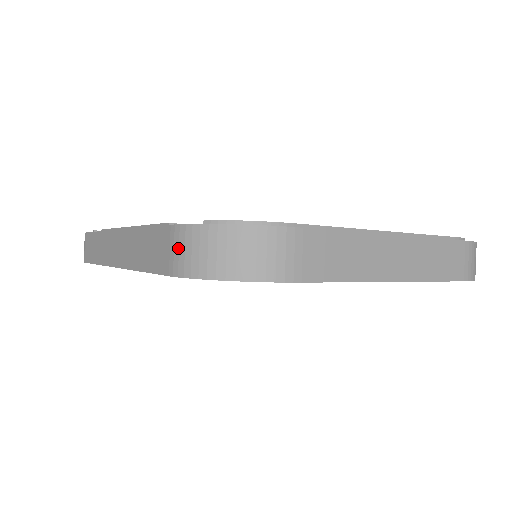
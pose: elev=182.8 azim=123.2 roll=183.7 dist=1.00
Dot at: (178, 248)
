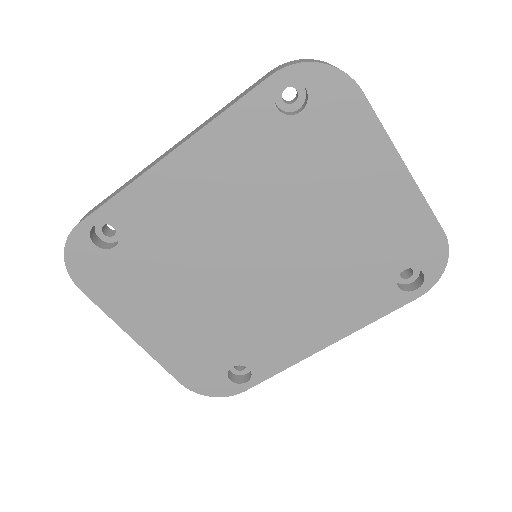
Dot at: (280, 67)
